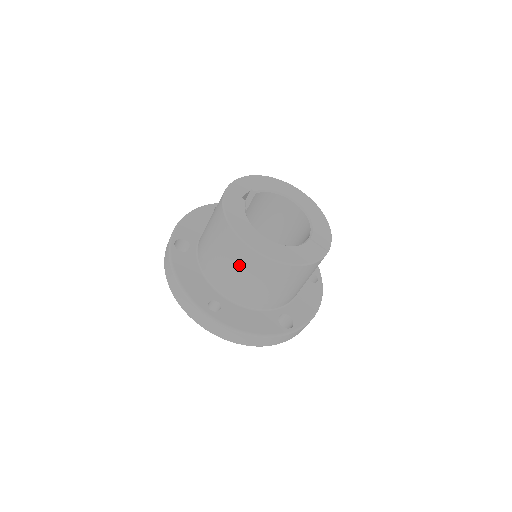
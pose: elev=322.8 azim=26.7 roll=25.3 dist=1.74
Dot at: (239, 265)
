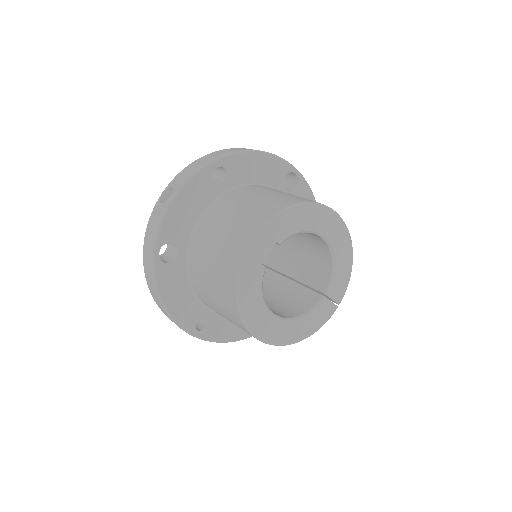
Dot at: occluded
